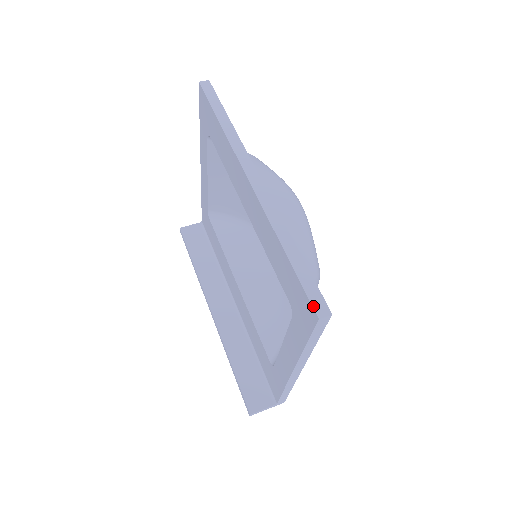
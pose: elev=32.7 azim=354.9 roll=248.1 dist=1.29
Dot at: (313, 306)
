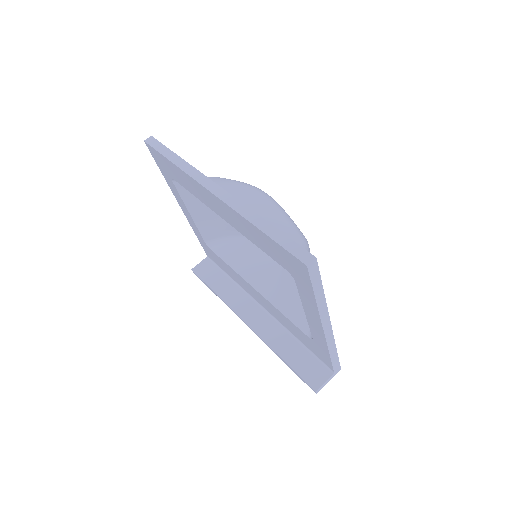
Dot at: (298, 259)
